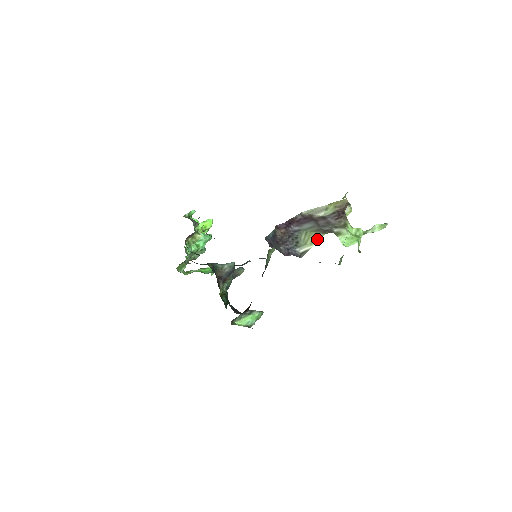
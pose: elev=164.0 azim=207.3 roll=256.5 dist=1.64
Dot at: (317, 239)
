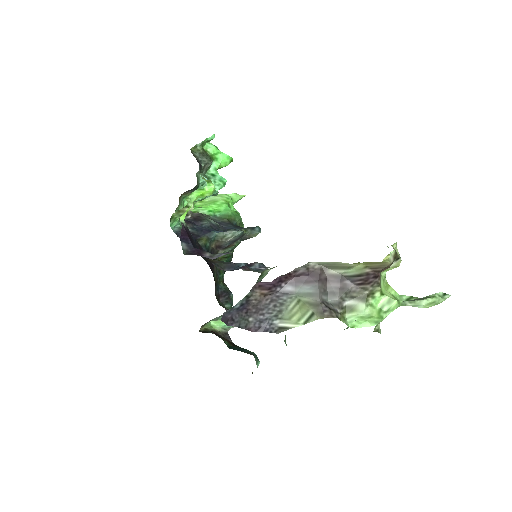
Dot at: (307, 319)
